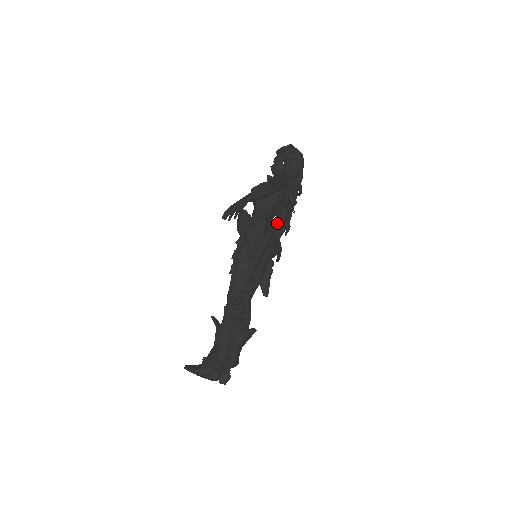
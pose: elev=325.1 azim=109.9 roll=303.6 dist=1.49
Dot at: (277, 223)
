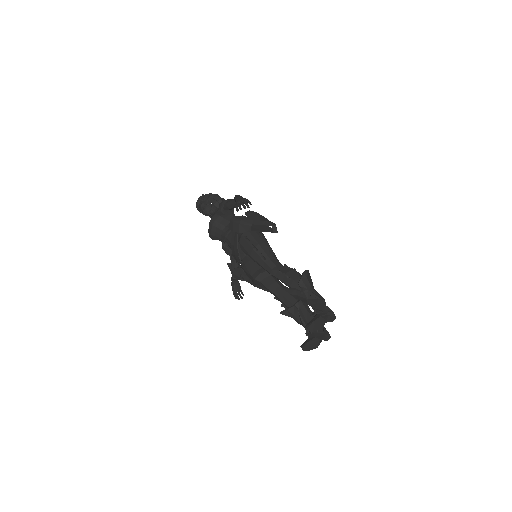
Dot at: occluded
